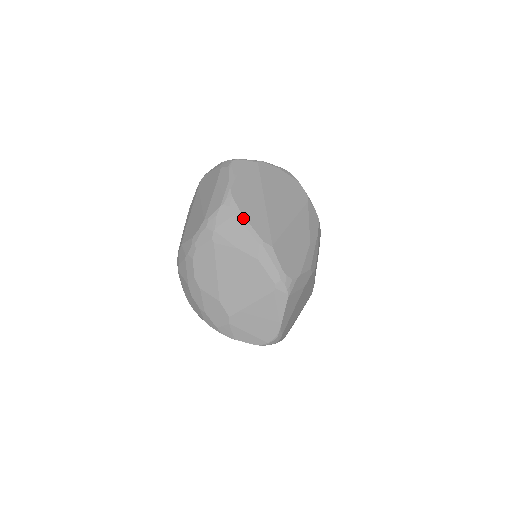
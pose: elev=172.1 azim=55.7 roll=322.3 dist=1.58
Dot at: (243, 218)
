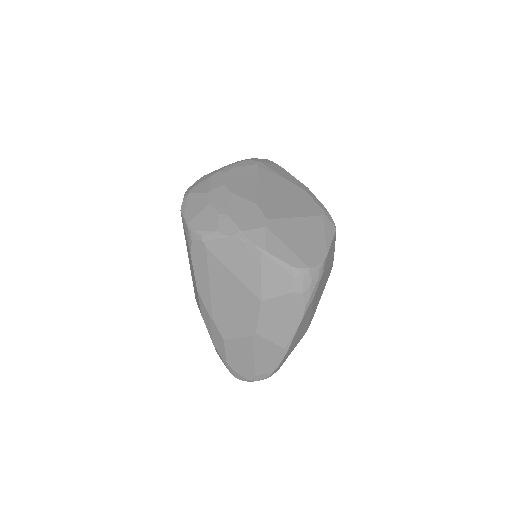
Dot at: occluded
